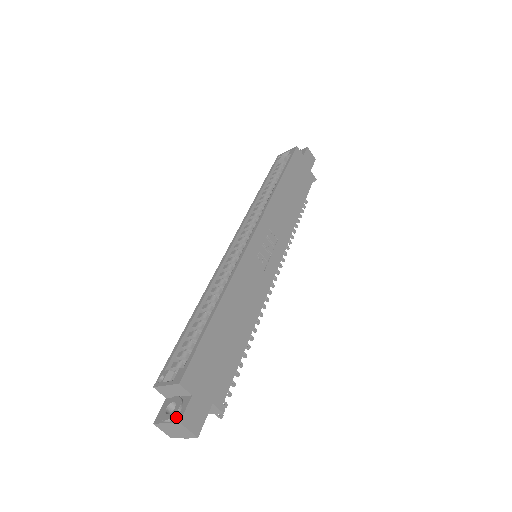
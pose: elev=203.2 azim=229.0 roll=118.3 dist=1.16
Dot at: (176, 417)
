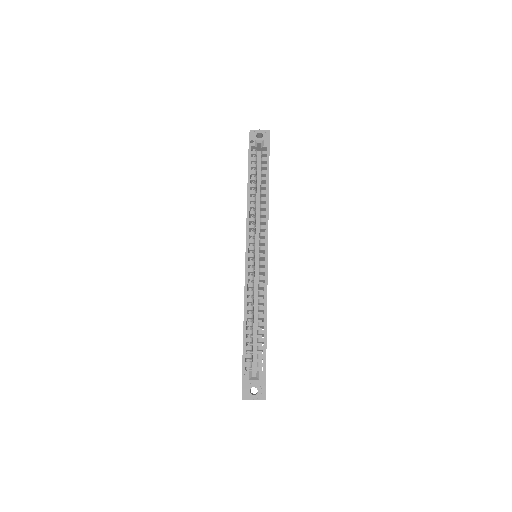
Dot at: (261, 397)
